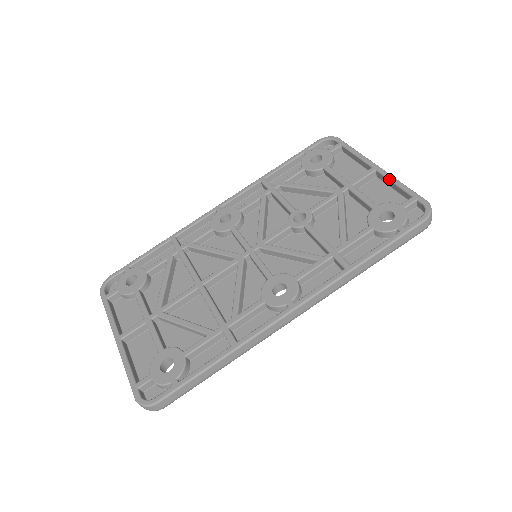
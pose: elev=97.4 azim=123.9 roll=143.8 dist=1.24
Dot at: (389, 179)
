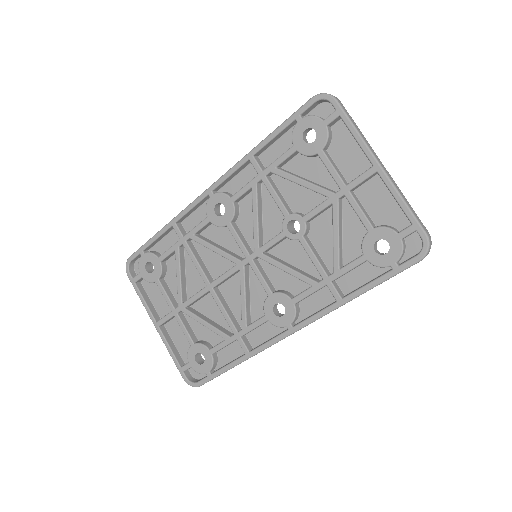
Dot at: (390, 191)
